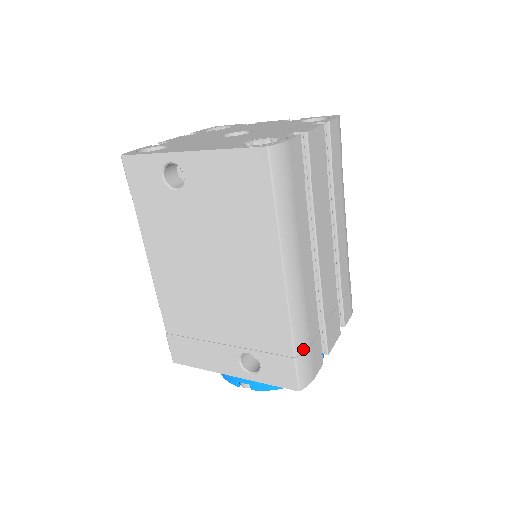
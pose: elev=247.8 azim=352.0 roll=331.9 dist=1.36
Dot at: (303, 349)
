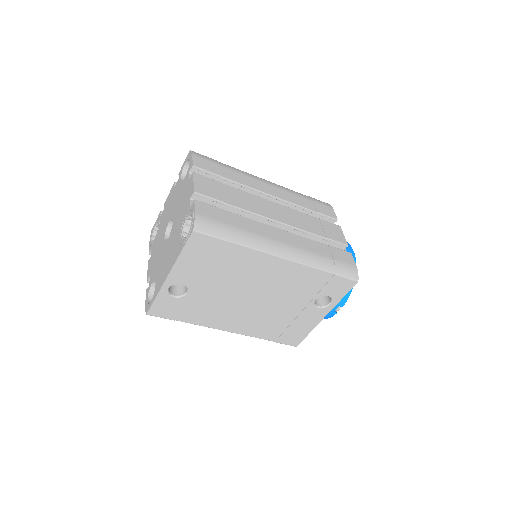
Dot at: (332, 265)
